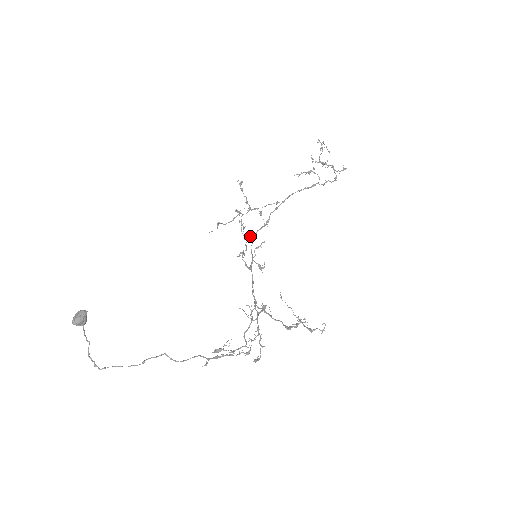
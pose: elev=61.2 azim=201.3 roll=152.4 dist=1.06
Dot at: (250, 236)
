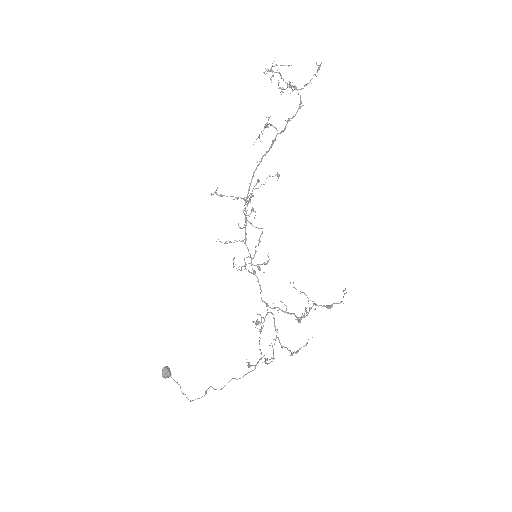
Dot at: occluded
